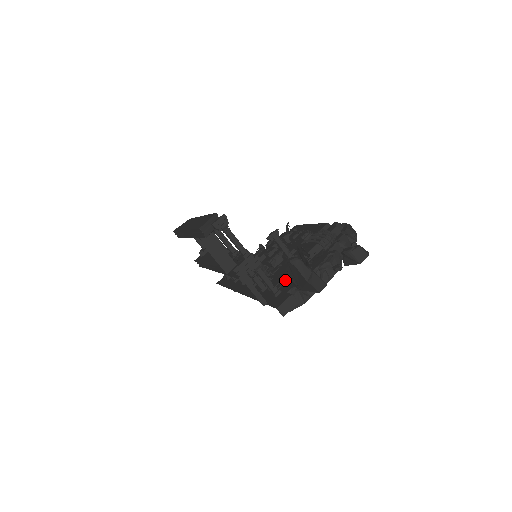
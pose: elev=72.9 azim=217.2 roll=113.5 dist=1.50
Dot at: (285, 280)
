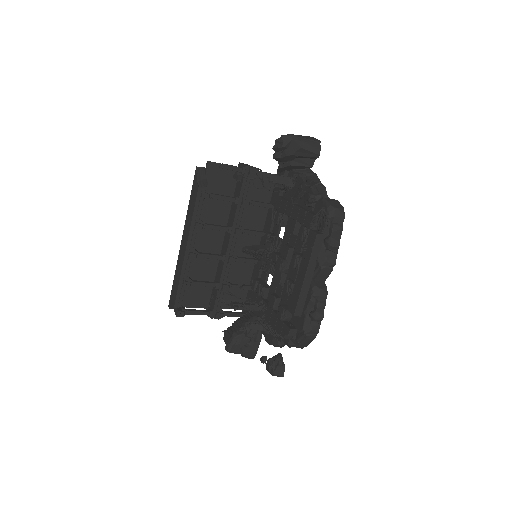
Dot at: (248, 319)
